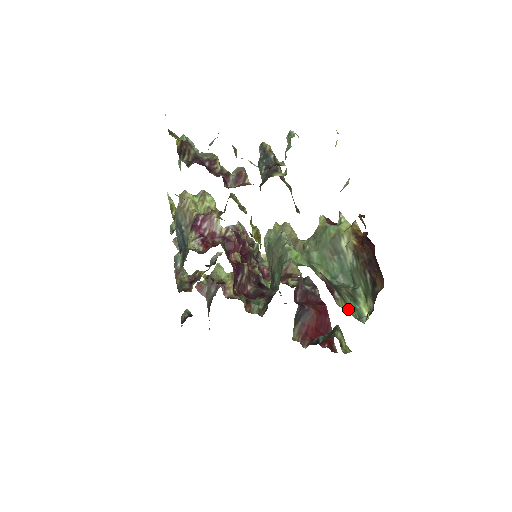
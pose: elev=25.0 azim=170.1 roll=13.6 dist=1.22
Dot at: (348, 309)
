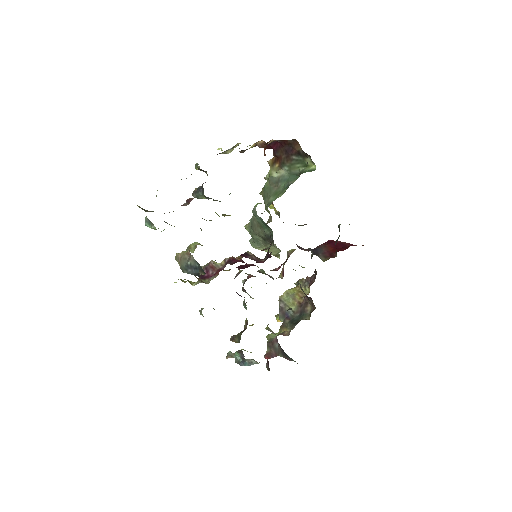
Dot at: occluded
